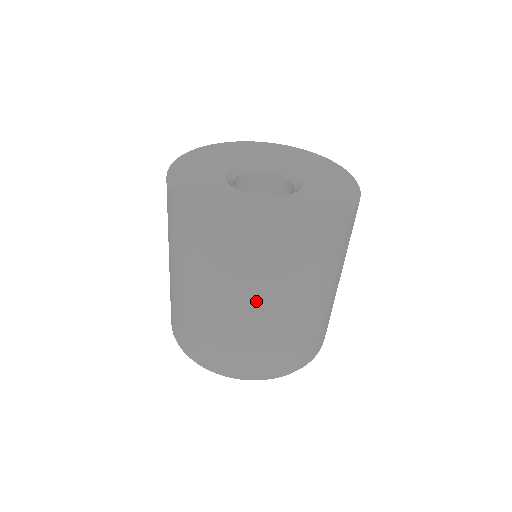
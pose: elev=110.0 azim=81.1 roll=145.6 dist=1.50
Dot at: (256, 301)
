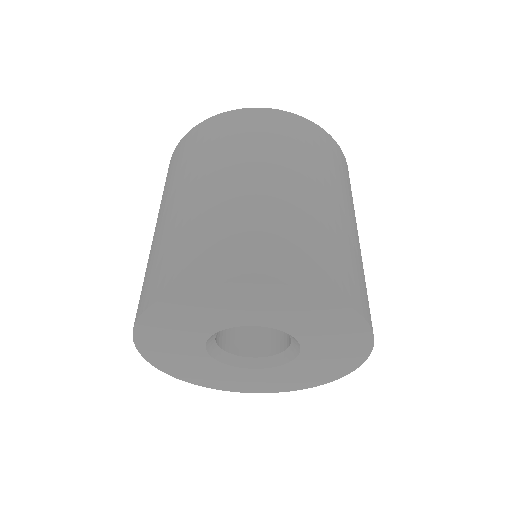
Dot at: occluded
